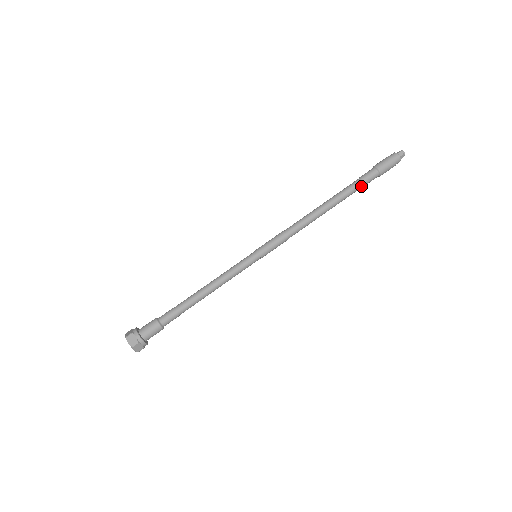
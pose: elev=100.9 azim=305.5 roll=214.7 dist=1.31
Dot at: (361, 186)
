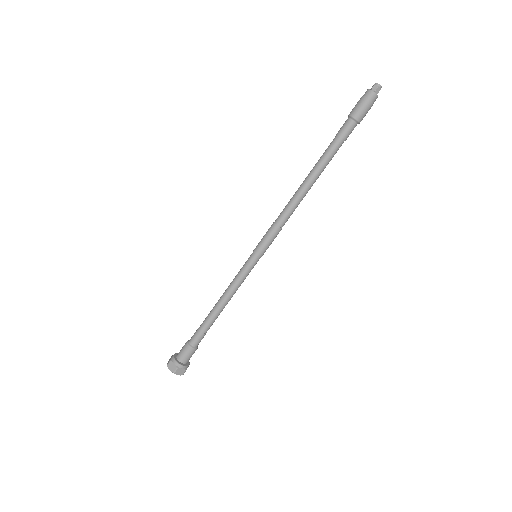
Dot at: (340, 144)
